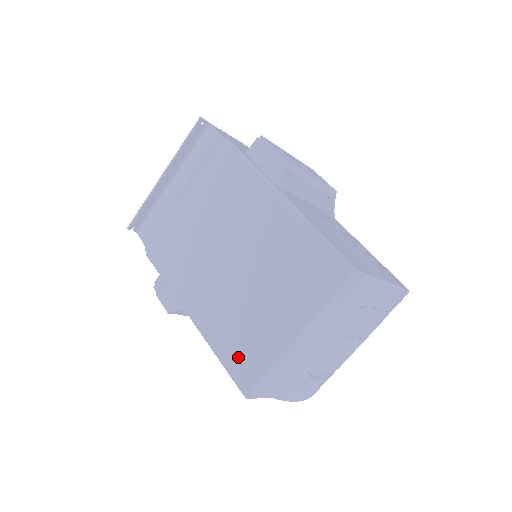
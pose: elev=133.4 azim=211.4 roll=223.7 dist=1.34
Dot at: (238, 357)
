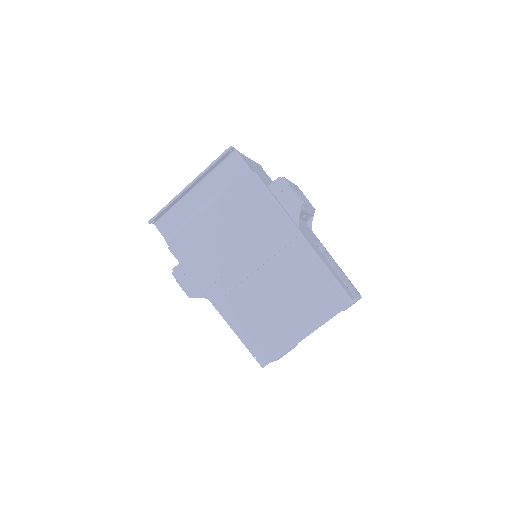
Dot at: (258, 341)
